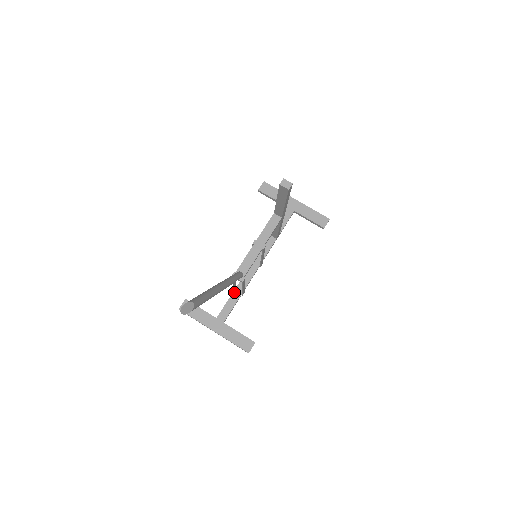
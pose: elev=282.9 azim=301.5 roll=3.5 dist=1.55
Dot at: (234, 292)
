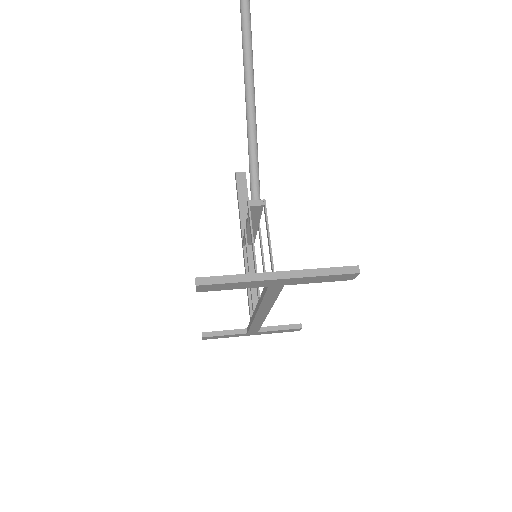
Dot at: occluded
